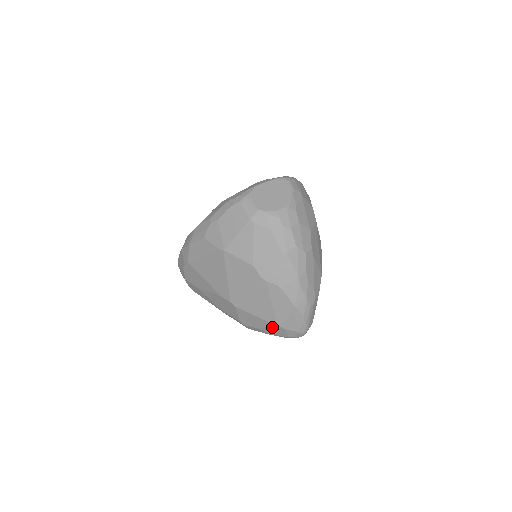
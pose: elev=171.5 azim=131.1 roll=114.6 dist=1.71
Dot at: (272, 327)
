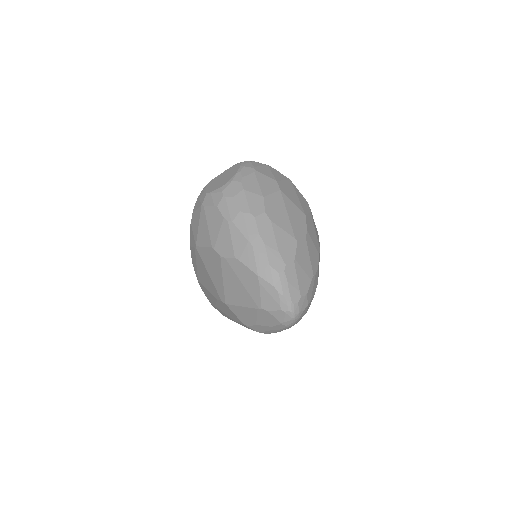
Dot at: (260, 314)
